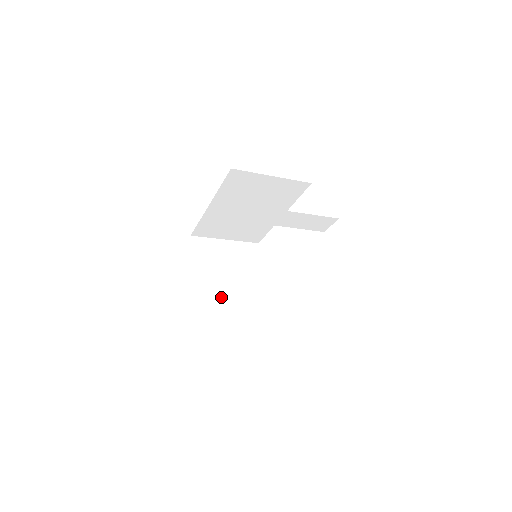
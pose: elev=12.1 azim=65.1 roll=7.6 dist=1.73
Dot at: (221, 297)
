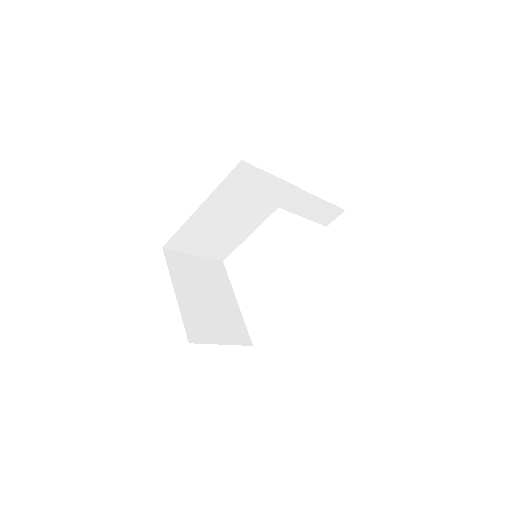
Dot at: (205, 311)
